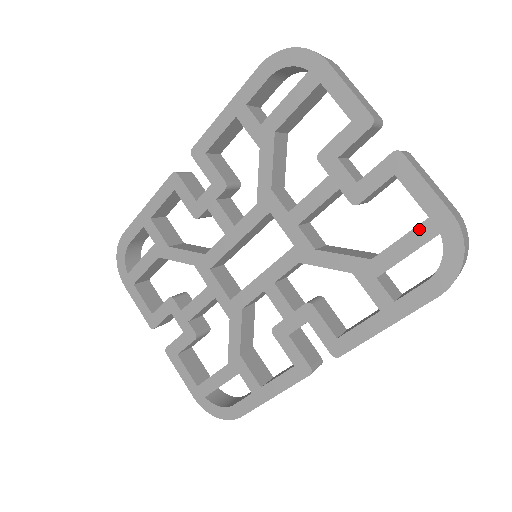
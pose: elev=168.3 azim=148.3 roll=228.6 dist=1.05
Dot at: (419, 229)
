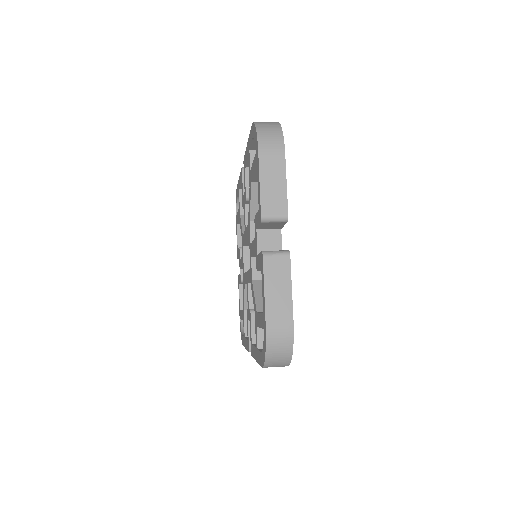
Dot at: (262, 316)
